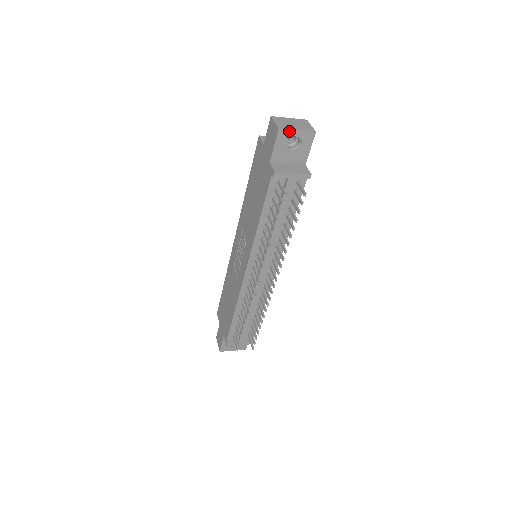
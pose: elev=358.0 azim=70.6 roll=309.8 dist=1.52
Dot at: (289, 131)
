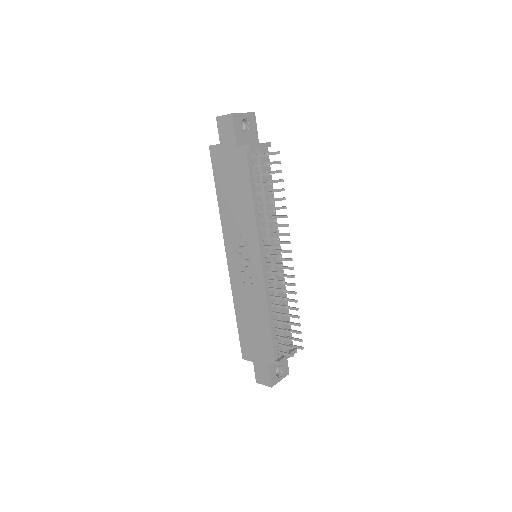
Dot at: (239, 114)
